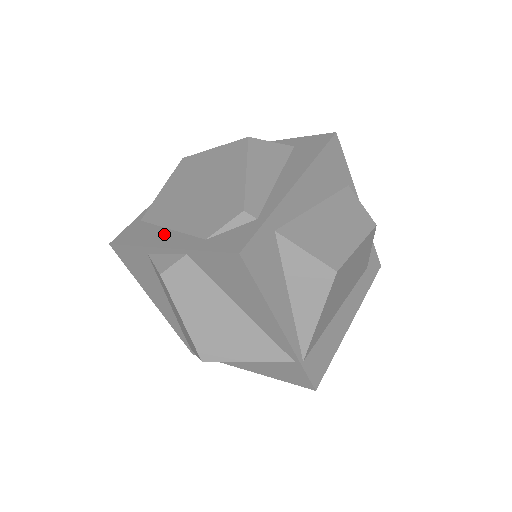
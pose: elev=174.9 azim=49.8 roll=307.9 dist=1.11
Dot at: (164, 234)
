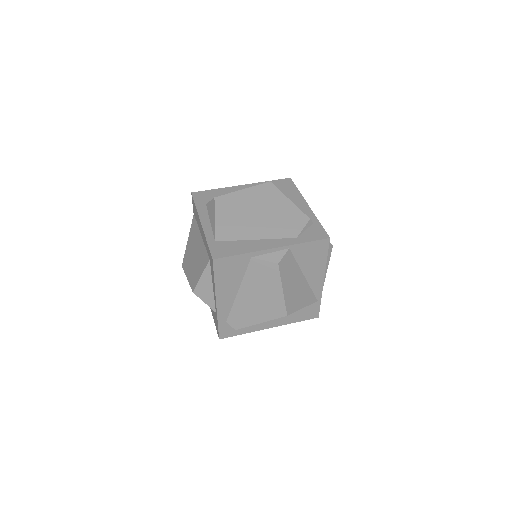
Dot at: (258, 243)
